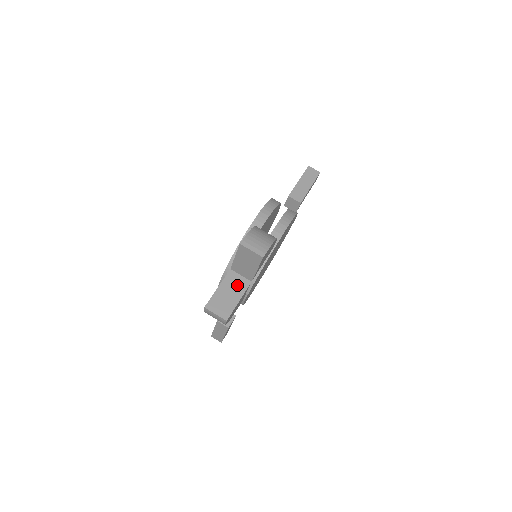
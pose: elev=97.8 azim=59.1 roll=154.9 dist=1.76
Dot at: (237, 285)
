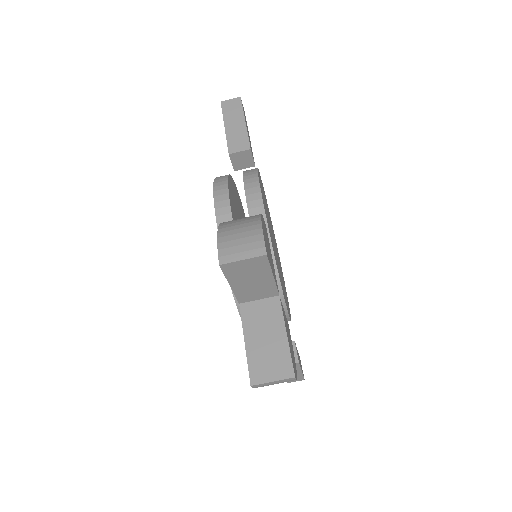
Dot at: (265, 317)
